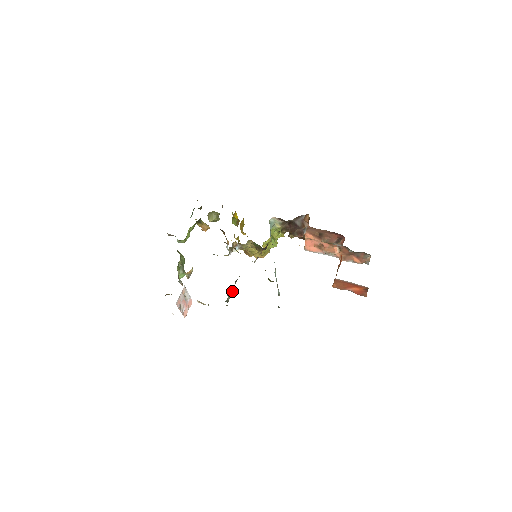
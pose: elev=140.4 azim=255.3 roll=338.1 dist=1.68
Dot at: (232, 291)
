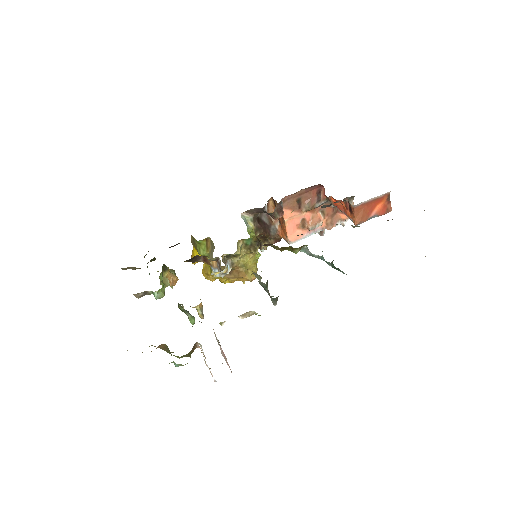
Dot at: (266, 290)
